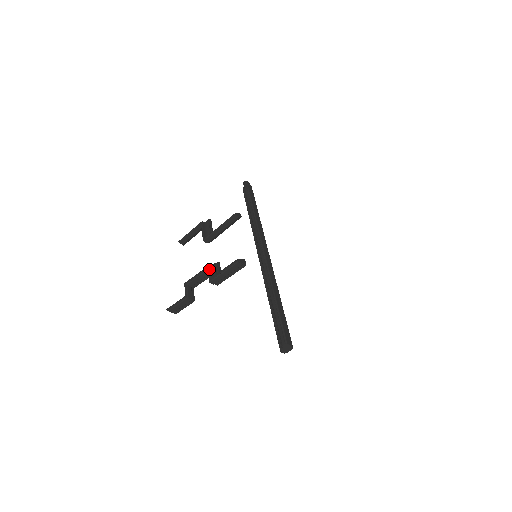
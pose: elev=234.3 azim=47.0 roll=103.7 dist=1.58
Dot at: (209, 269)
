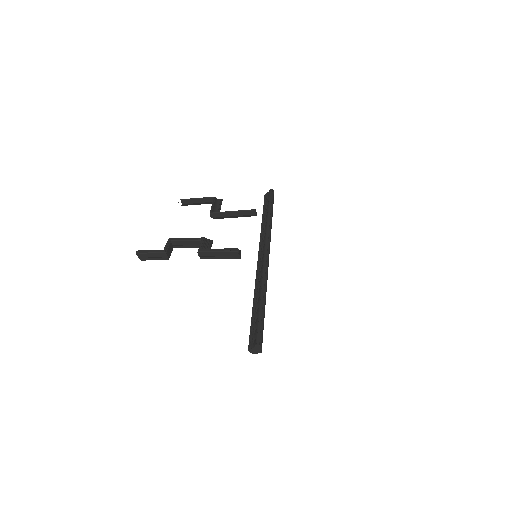
Dot at: (203, 241)
